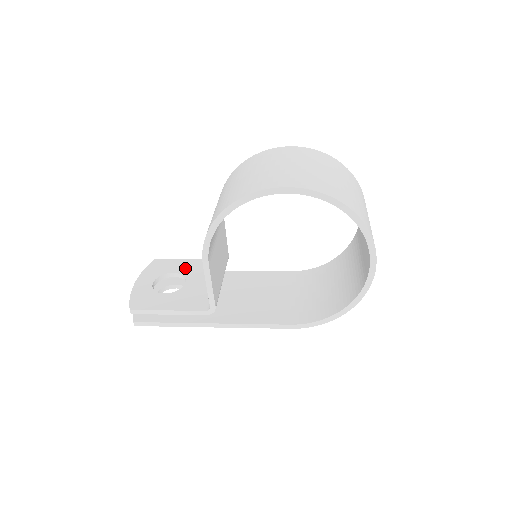
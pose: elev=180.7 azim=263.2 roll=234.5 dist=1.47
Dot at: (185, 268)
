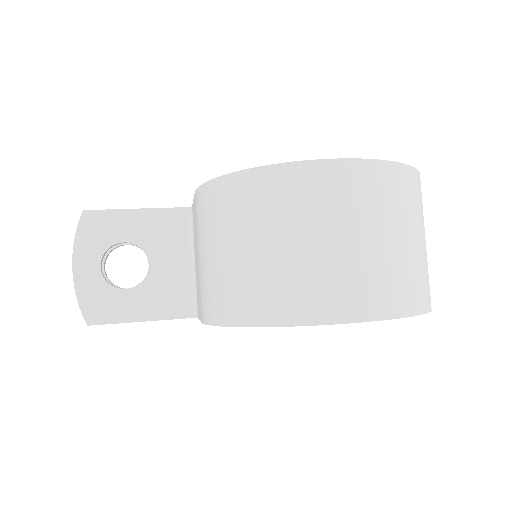
Dot at: (139, 231)
